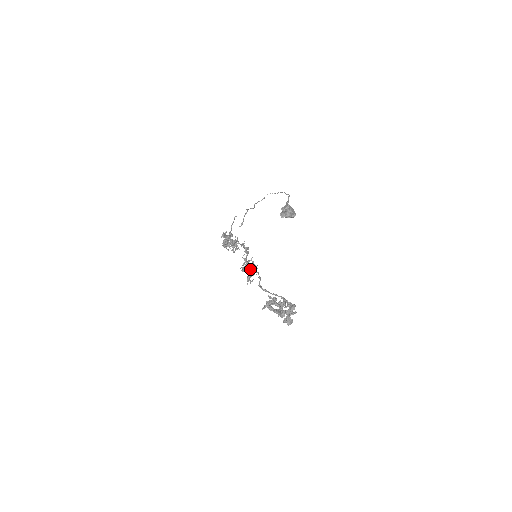
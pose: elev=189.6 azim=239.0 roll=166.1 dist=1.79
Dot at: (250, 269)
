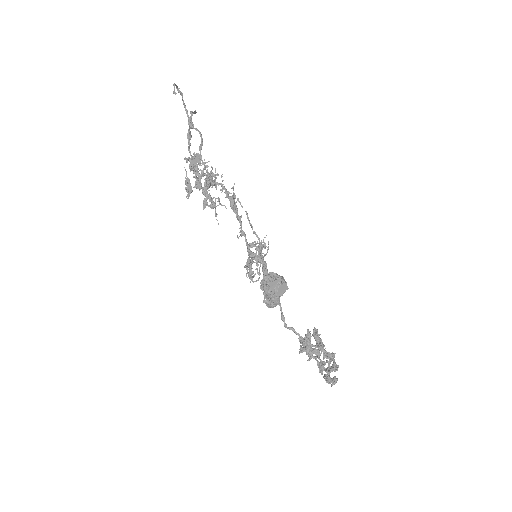
Dot at: occluded
